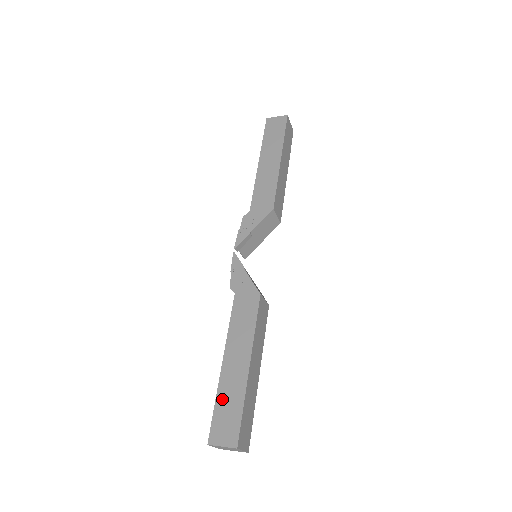
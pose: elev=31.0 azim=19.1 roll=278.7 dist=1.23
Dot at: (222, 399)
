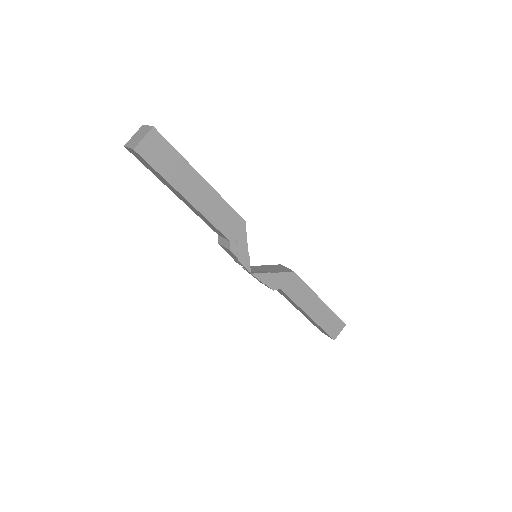
Dot at: (324, 324)
